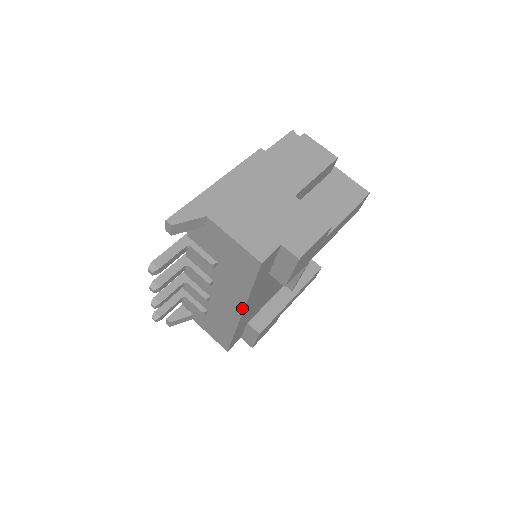
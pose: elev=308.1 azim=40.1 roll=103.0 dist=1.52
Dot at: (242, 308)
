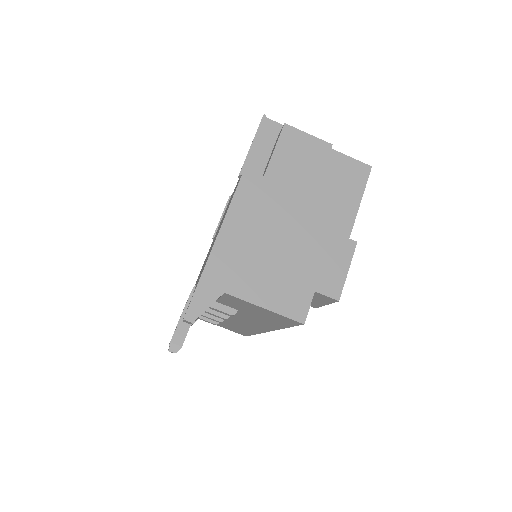
Dot at: (270, 330)
